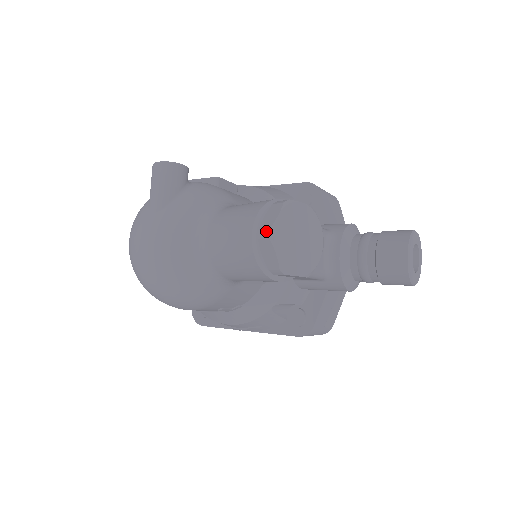
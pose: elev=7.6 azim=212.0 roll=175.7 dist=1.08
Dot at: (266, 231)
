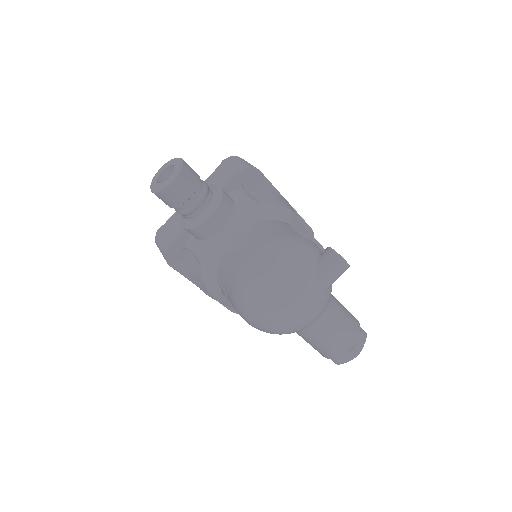
Dot at: (357, 353)
